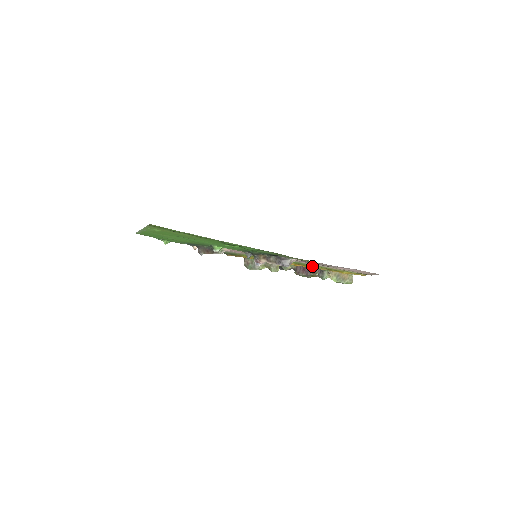
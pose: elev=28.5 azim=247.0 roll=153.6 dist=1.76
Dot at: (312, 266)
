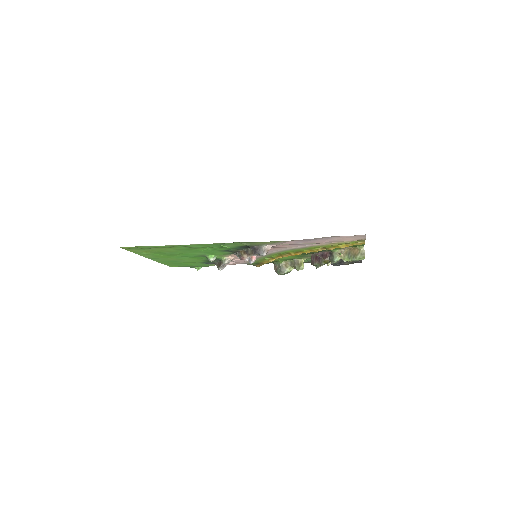
Dot at: (308, 250)
